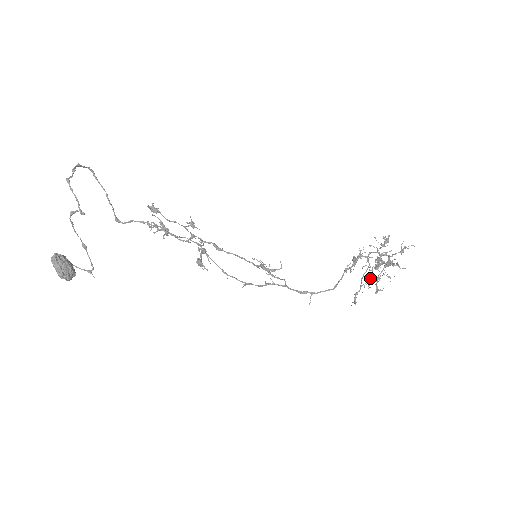
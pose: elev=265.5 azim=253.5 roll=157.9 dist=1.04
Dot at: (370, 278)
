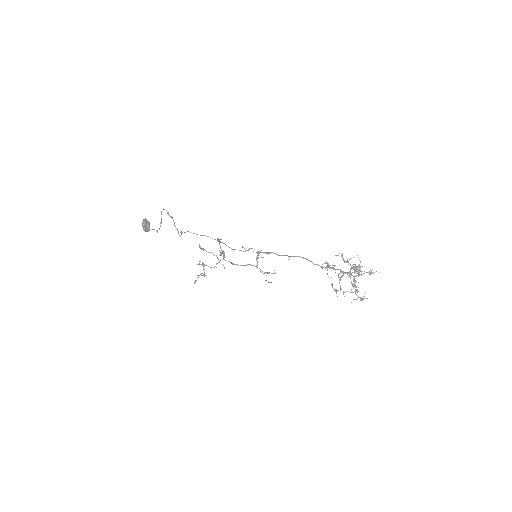
Dot at: (342, 271)
